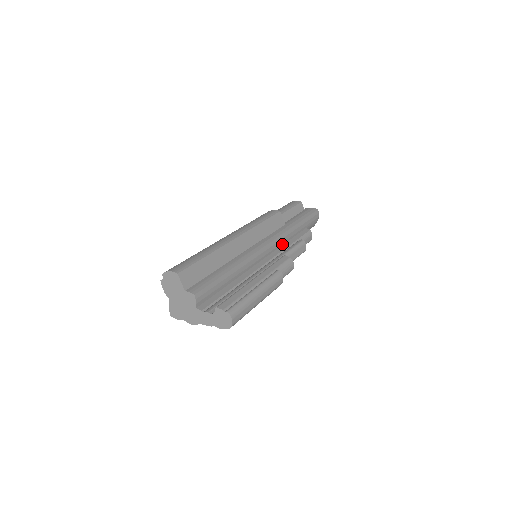
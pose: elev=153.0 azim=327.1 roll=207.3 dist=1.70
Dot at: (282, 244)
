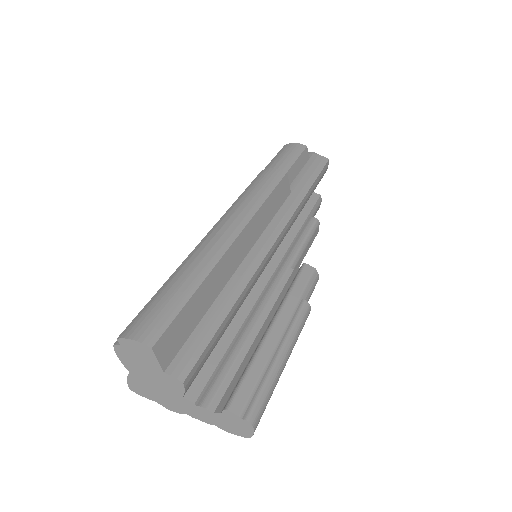
Dot at: (289, 228)
